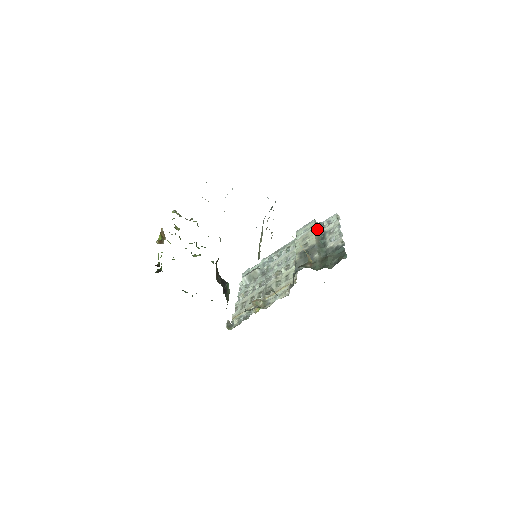
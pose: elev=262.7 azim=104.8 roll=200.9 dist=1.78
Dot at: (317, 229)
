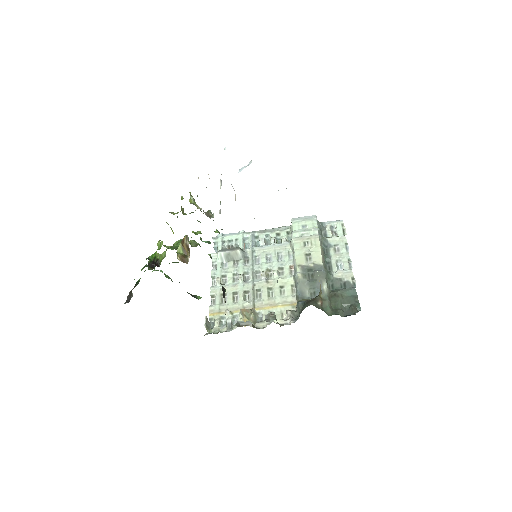
Dot at: (321, 237)
